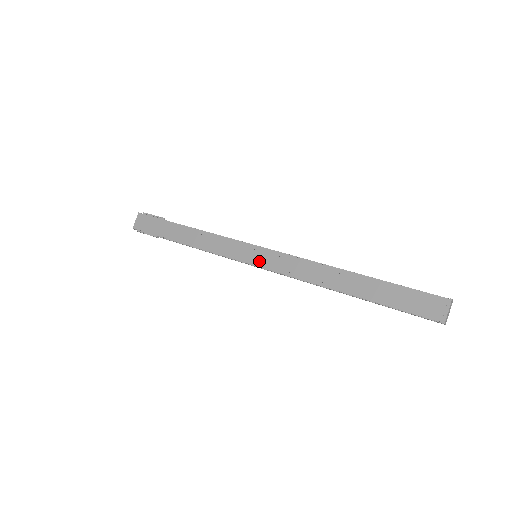
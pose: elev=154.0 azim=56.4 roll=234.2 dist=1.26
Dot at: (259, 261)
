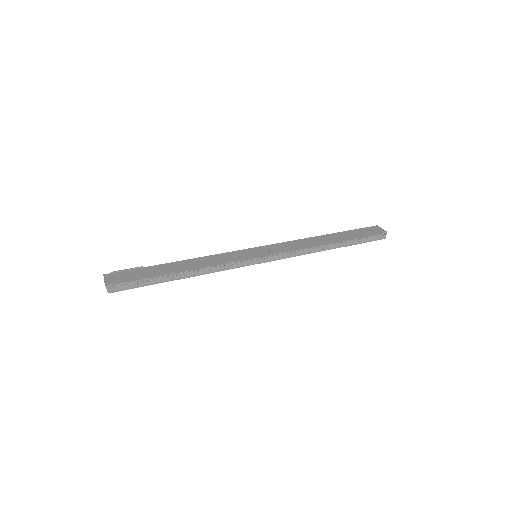
Dot at: (265, 252)
